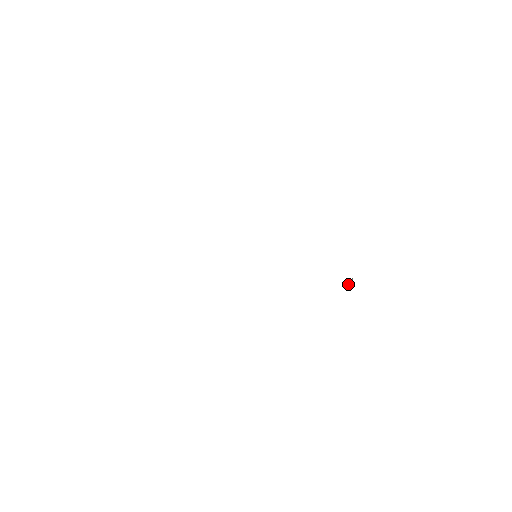
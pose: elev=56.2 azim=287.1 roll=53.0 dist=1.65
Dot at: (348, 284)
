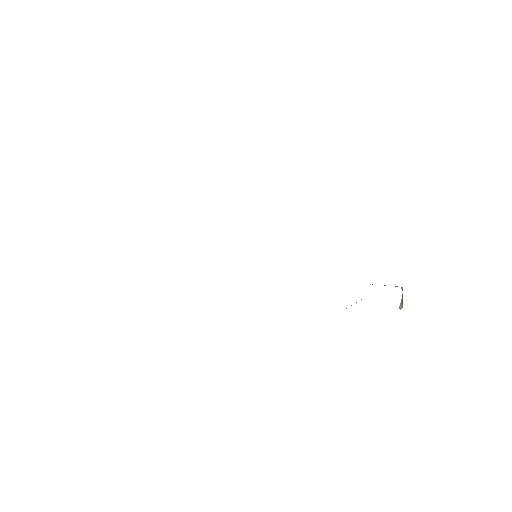
Dot at: (399, 308)
